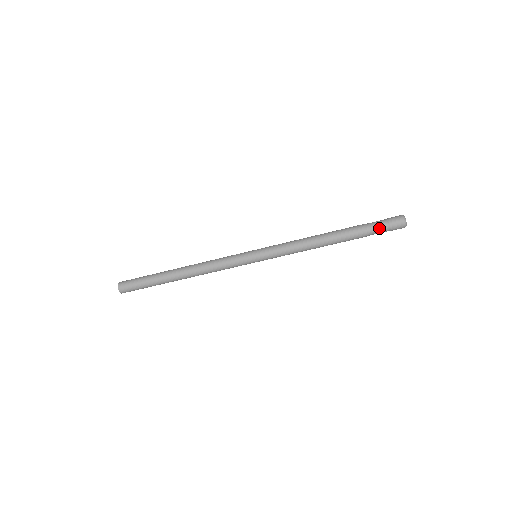
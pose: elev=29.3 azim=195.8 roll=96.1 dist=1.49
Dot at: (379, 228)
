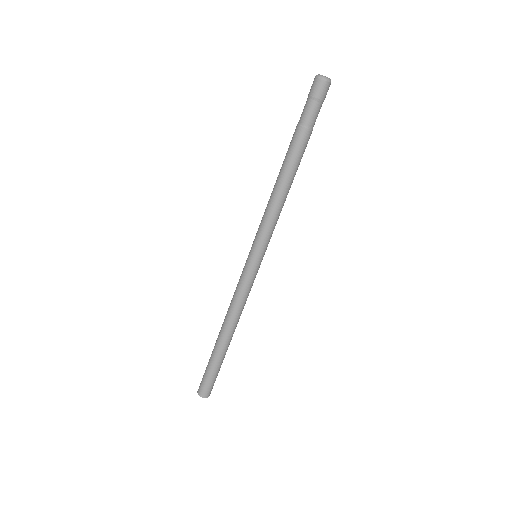
Dot at: (308, 111)
